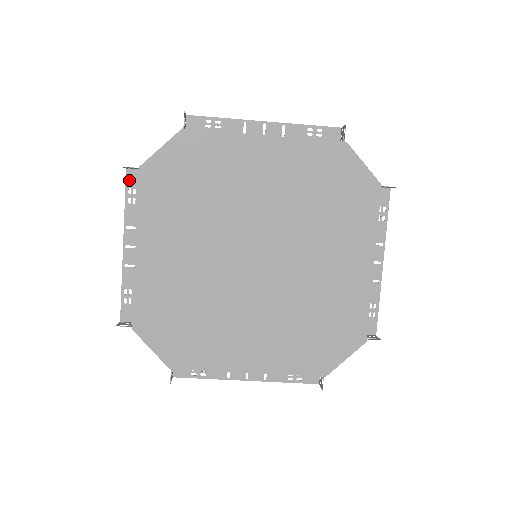
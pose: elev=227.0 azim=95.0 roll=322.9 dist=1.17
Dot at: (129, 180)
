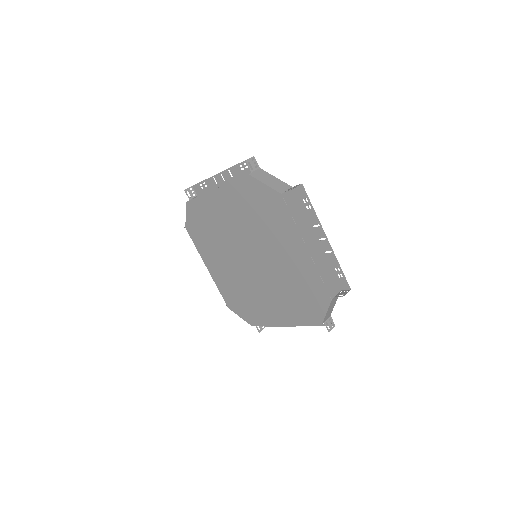
Dot at: occluded
